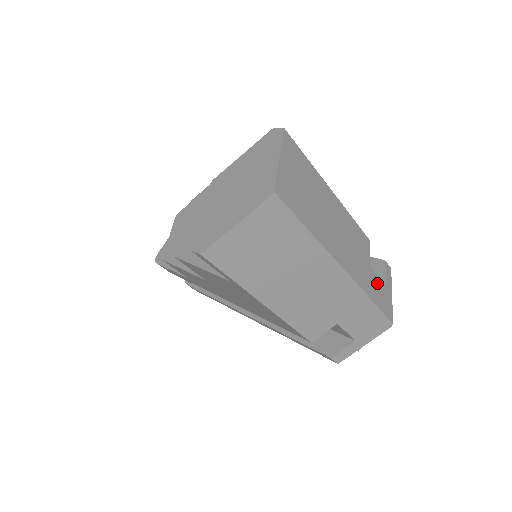
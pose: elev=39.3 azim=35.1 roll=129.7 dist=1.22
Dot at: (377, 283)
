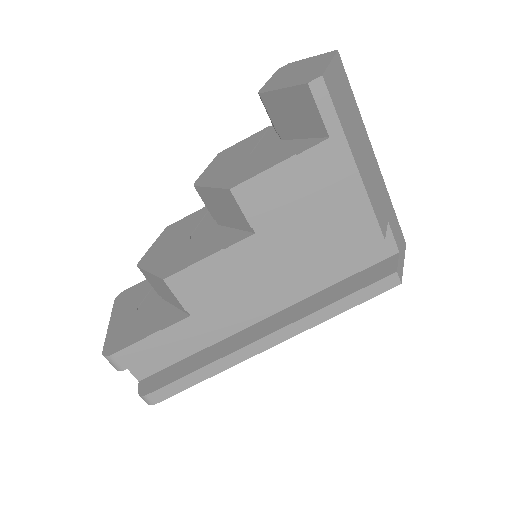
Dot at: occluded
